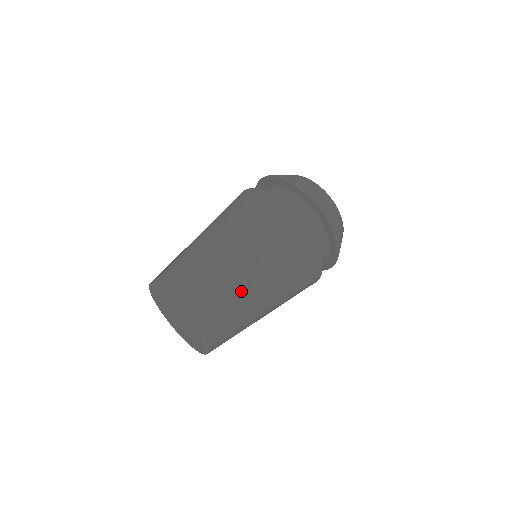
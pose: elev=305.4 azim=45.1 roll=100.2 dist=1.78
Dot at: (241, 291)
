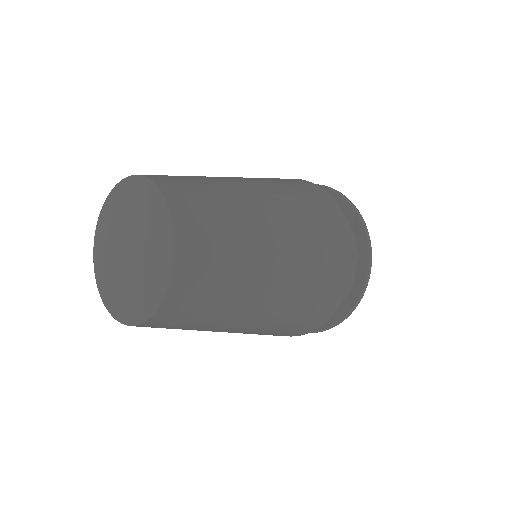
Dot at: (236, 193)
